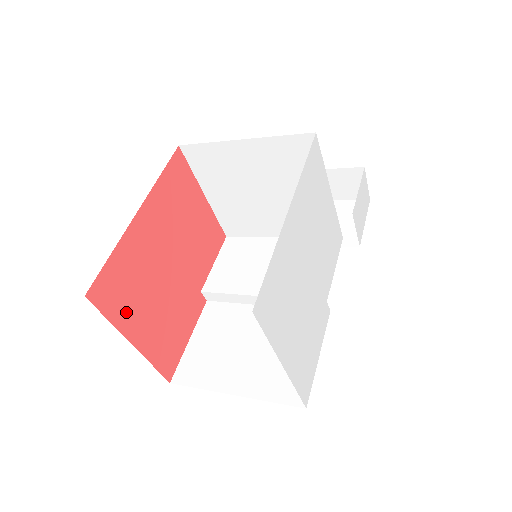
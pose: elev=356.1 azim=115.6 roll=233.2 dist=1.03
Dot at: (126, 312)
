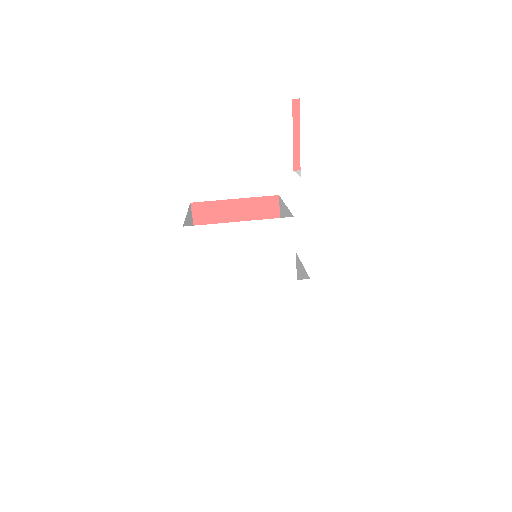
Dot at: occluded
